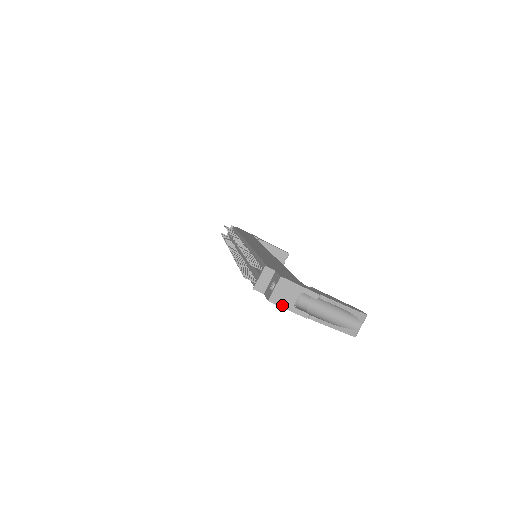
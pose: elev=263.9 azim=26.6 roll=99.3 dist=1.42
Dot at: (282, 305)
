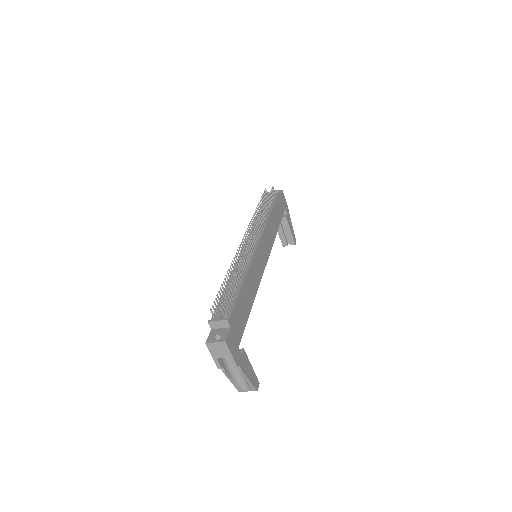
Dot at: (211, 352)
